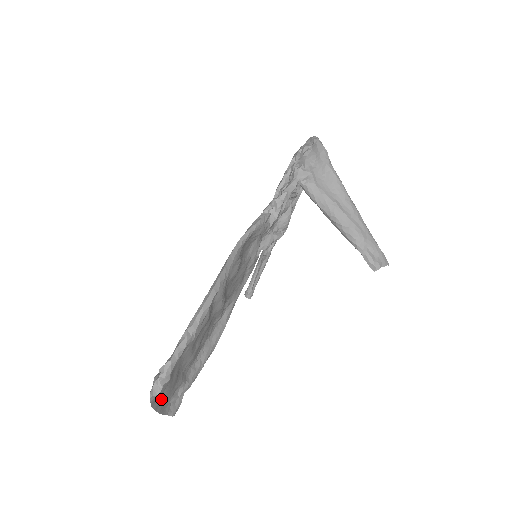
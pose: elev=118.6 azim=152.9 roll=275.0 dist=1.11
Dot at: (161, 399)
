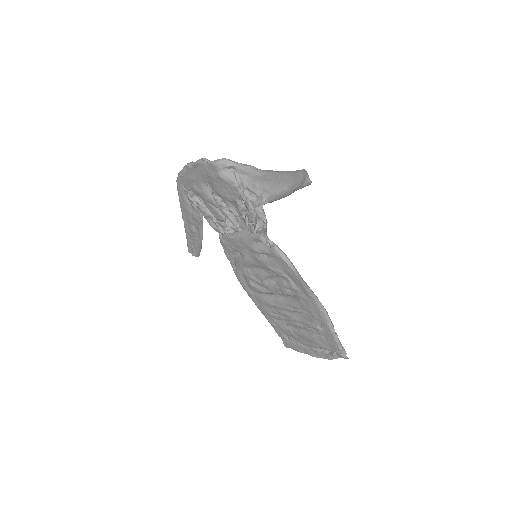
Dot at: (315, 352)
